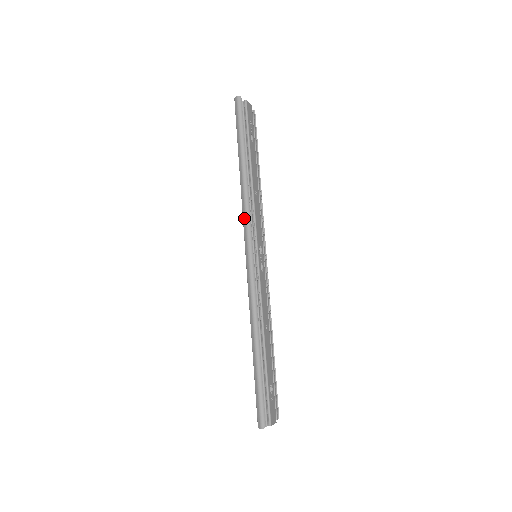
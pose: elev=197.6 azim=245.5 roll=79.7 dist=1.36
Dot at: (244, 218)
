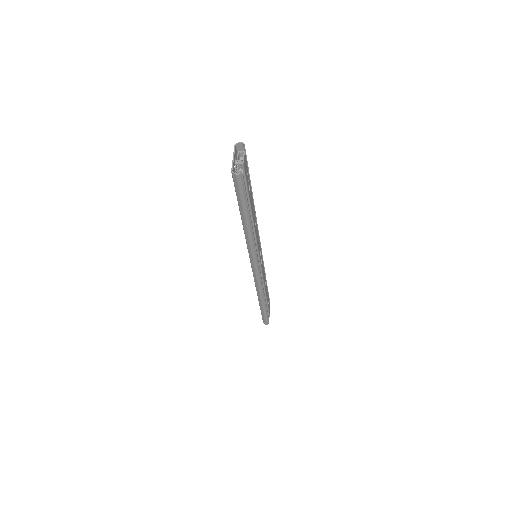
Dot at: (250, 253)
